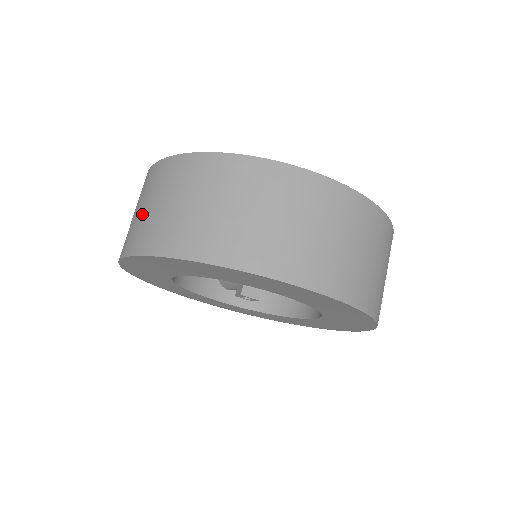
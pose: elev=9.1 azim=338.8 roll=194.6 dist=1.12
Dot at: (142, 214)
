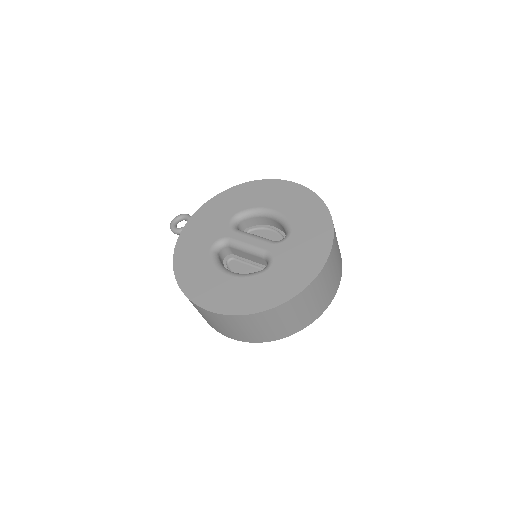
Dot at: (238, 332)
